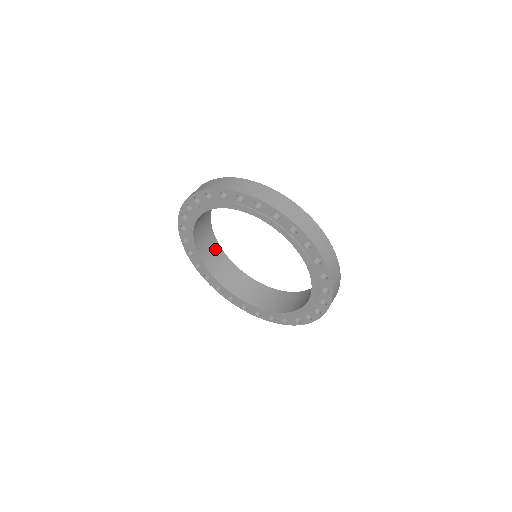
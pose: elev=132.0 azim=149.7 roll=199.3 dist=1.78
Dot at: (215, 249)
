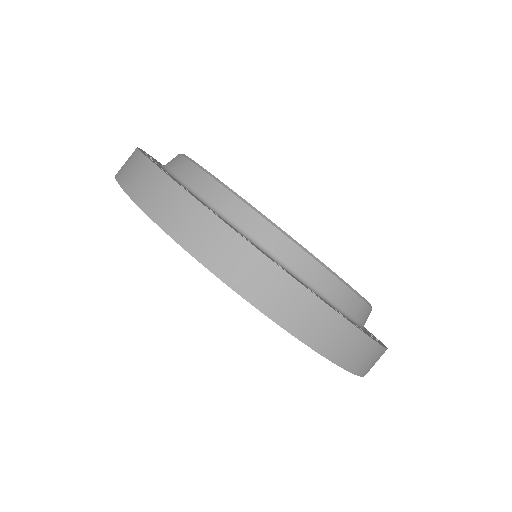
Dot at: occluded
